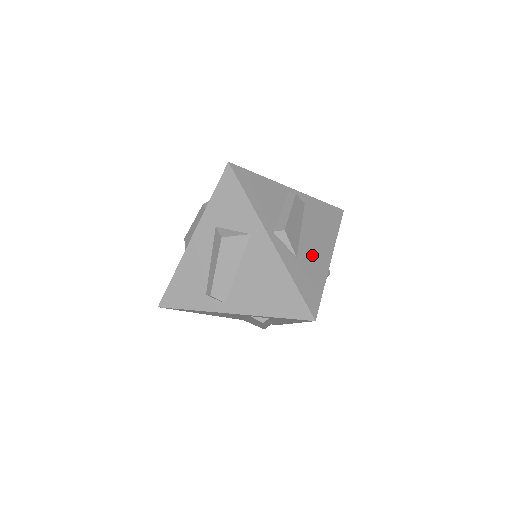
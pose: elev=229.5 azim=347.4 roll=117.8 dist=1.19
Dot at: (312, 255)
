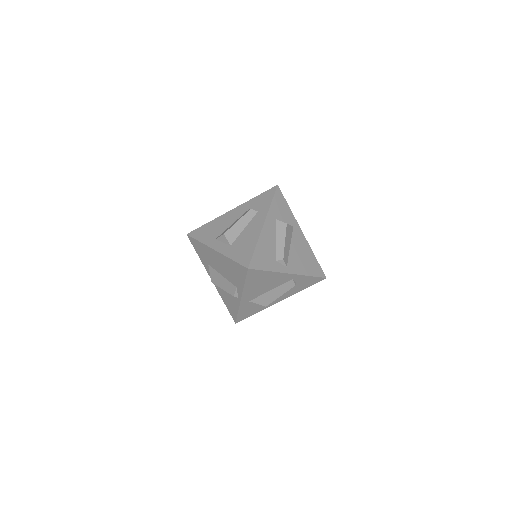
Dot at: occluded
